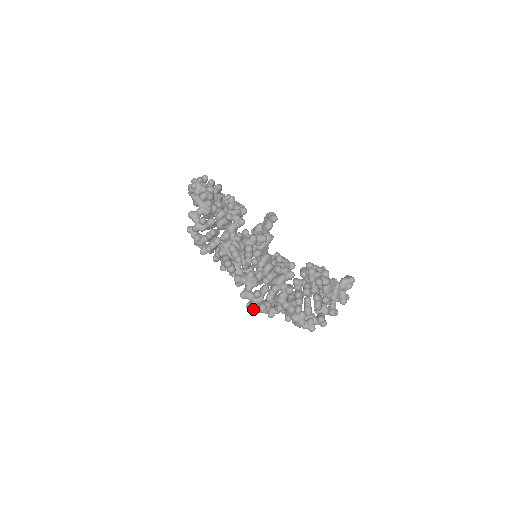
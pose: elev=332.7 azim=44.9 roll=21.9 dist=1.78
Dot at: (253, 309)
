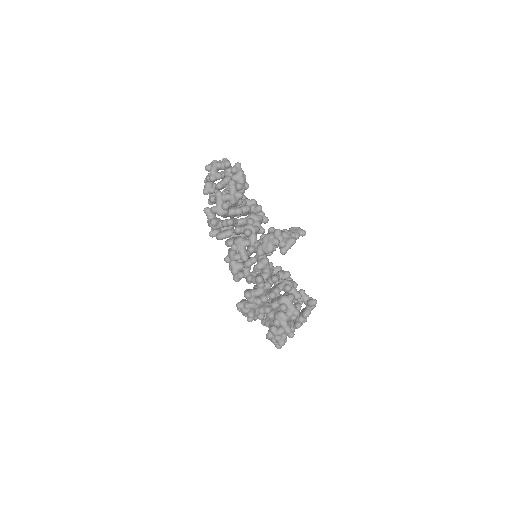
Dot at: (250, 299)
